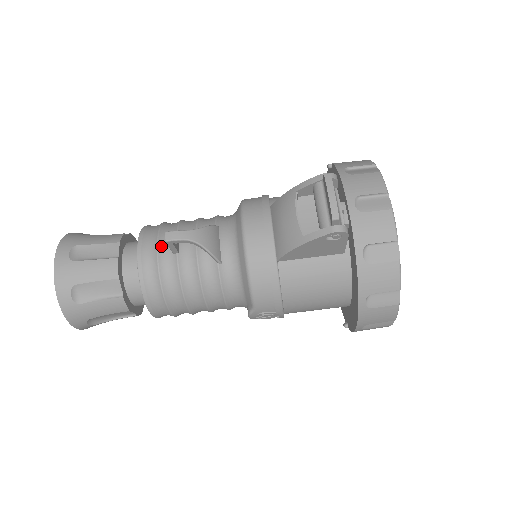
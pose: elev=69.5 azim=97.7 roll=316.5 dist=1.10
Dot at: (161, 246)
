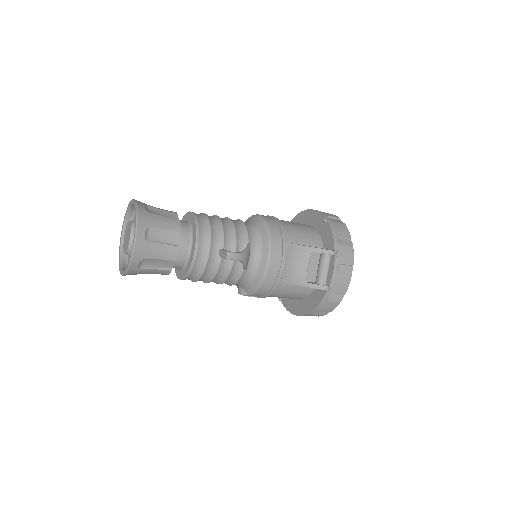
Dot at: (212, 248)
